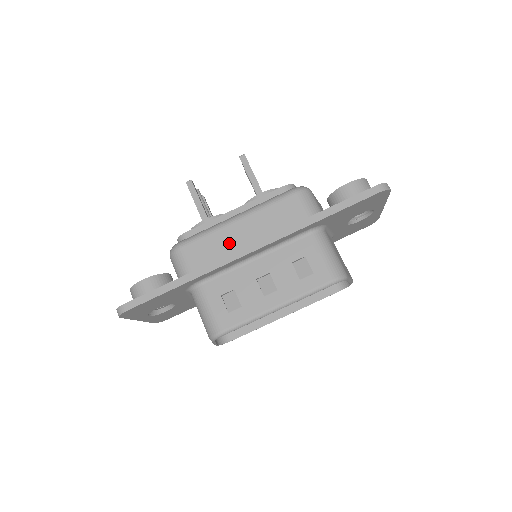
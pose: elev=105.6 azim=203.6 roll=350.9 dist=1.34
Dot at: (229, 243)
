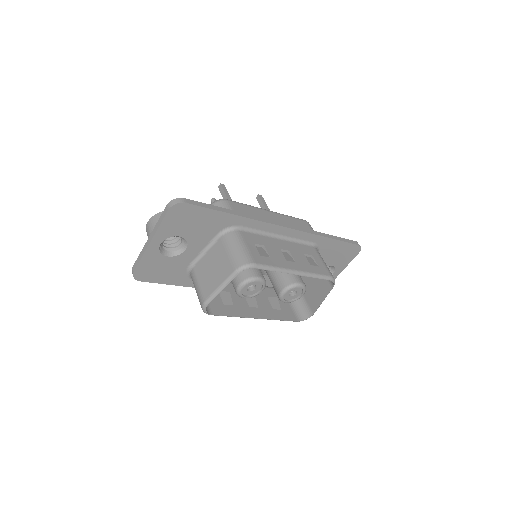
Dot at: occluded
